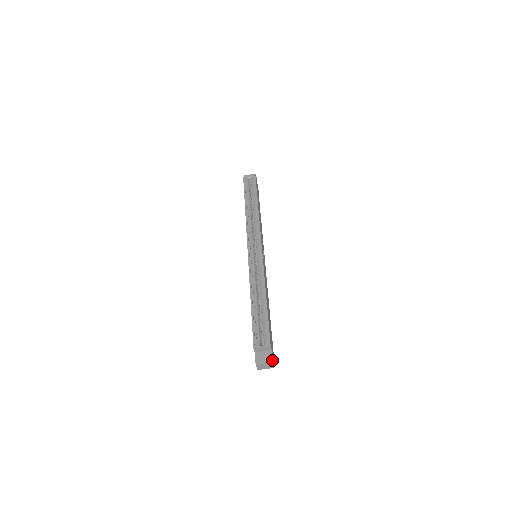
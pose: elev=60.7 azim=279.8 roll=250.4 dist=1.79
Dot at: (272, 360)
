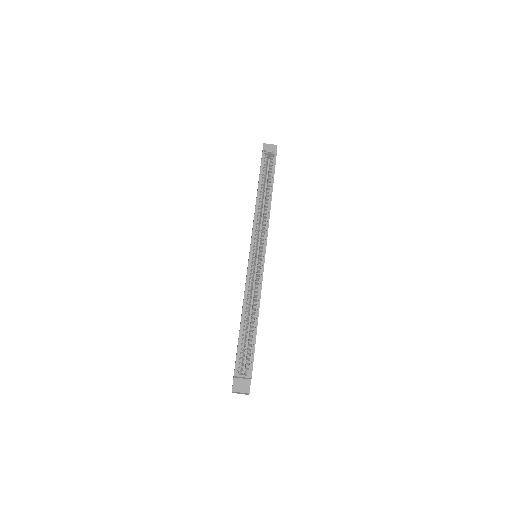
Dot at: (249, 391)
